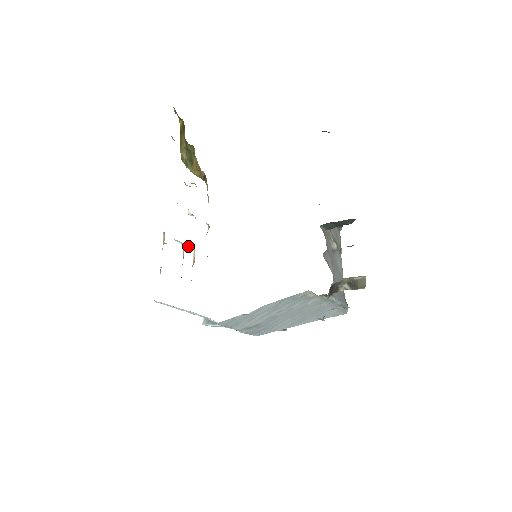
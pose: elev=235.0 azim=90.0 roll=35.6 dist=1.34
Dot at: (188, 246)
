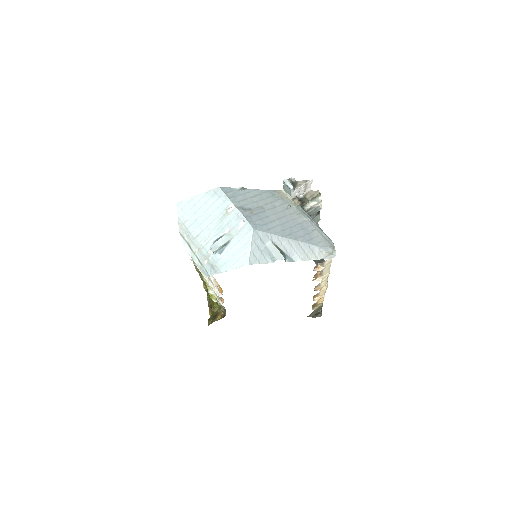
Dot at: occluded
